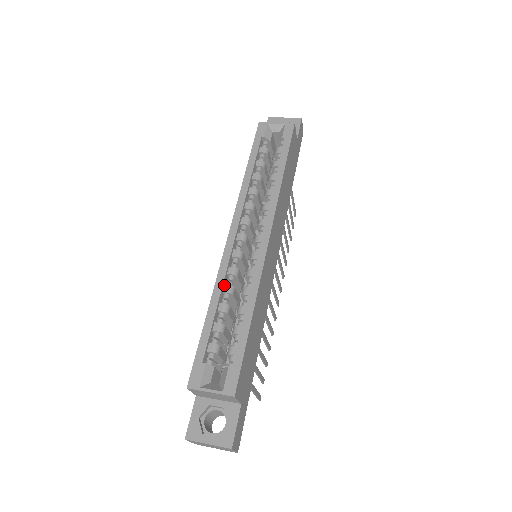
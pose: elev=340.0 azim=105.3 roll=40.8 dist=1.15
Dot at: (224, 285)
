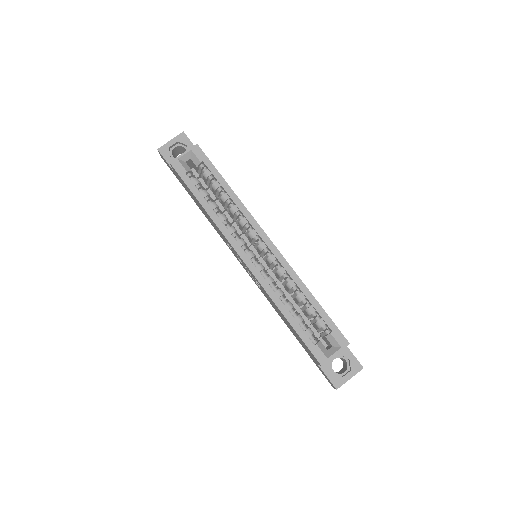
Dot at: (275, 293)
